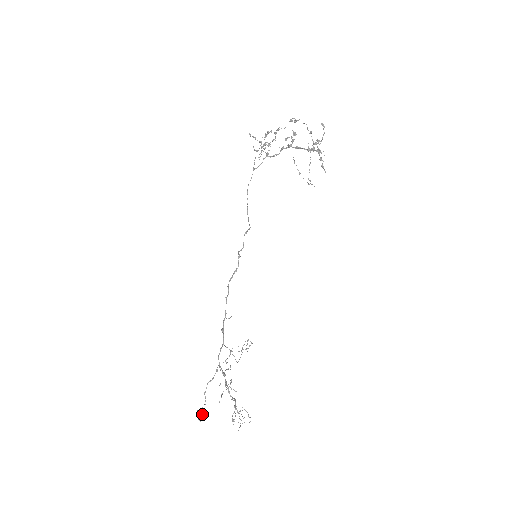
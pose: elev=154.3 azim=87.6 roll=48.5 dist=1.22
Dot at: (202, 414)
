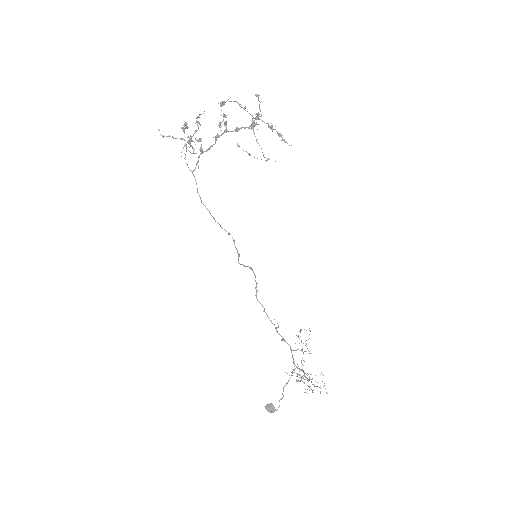
Dot at: (273, 407)
